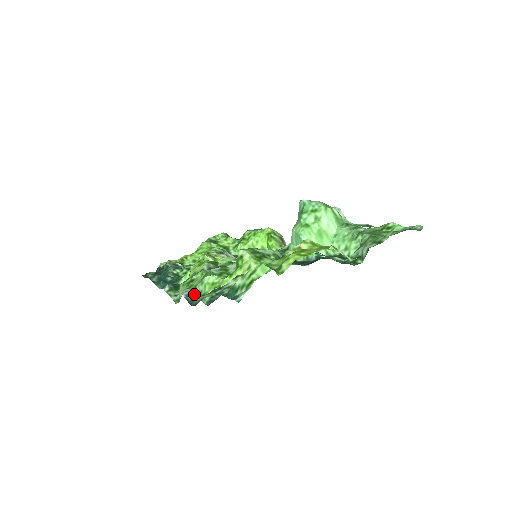
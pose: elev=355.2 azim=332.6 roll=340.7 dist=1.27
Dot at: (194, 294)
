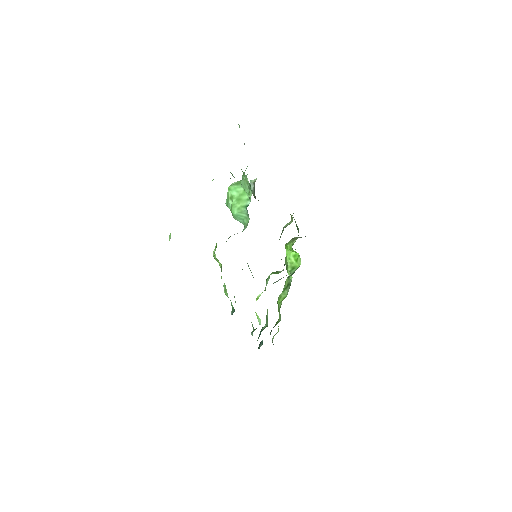
Dot at: (233, 307)
